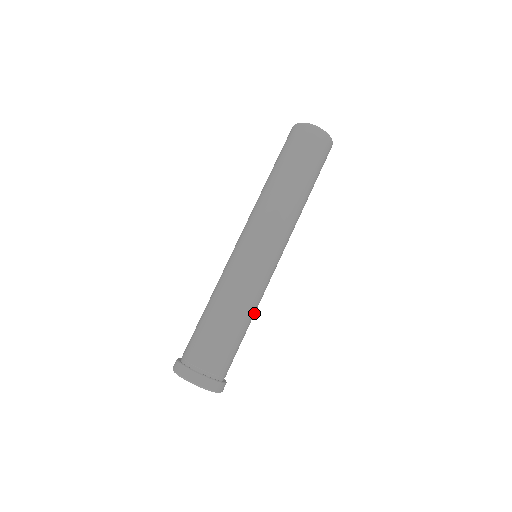
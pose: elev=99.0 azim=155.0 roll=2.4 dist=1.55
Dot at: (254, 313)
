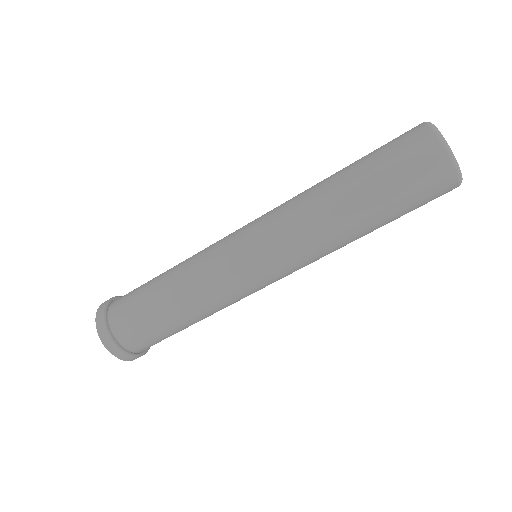
Dot at: occluded
